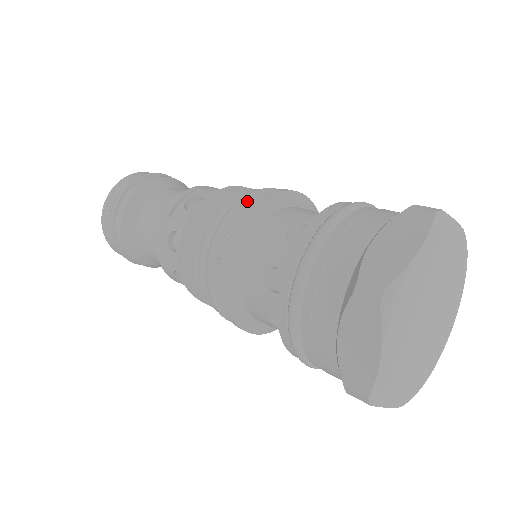
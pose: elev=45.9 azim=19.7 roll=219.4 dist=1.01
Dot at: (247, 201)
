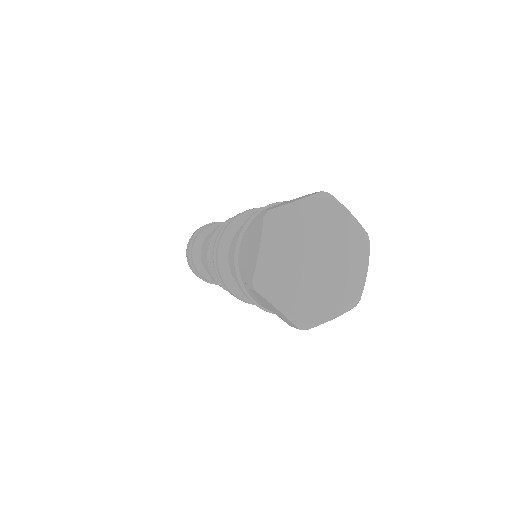
Dot at: occluded
